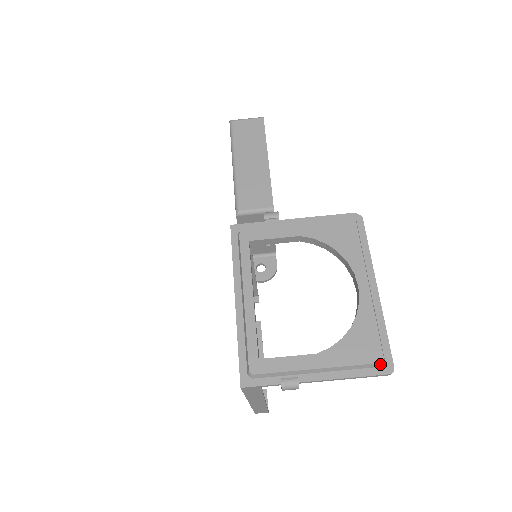
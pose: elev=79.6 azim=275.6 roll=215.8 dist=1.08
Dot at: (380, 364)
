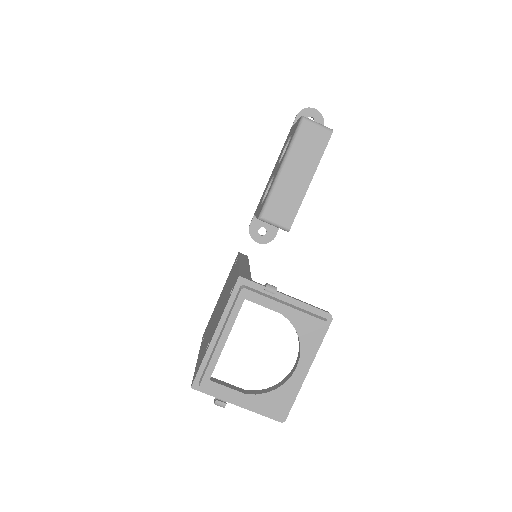
Dot at: (278, 416)
